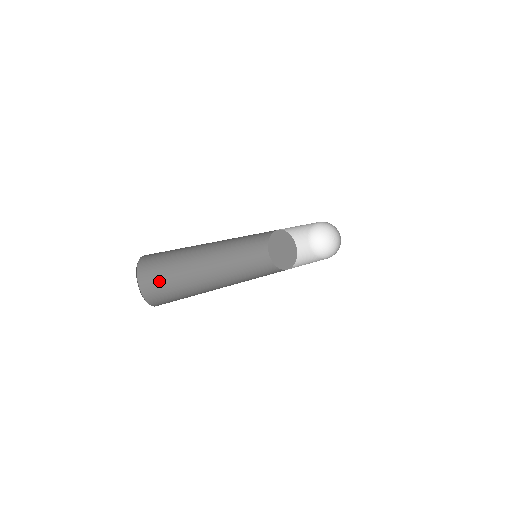
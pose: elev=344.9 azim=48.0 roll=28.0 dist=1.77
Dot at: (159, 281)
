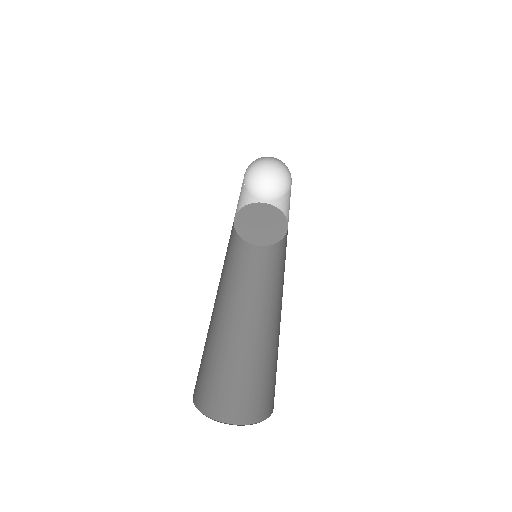
Dot at: (200, 368)
